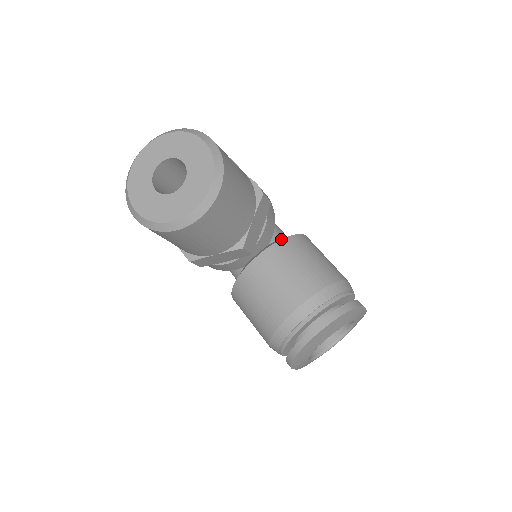
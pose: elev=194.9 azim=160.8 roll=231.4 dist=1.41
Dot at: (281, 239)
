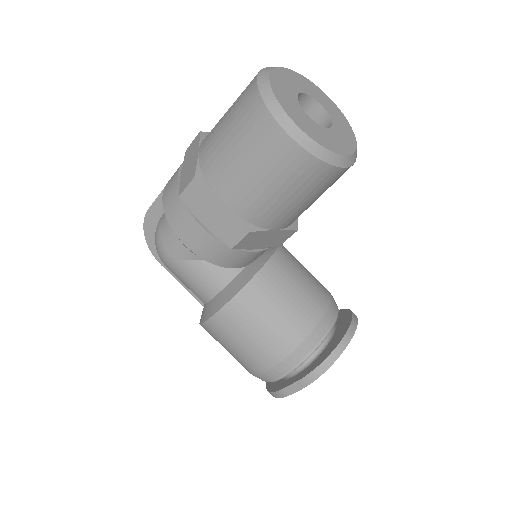
Dot at: occluded
